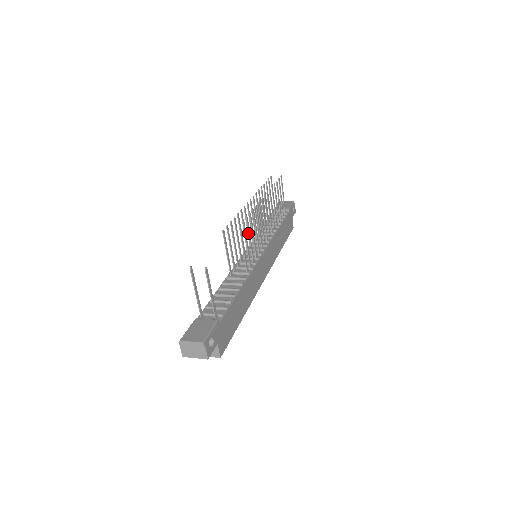
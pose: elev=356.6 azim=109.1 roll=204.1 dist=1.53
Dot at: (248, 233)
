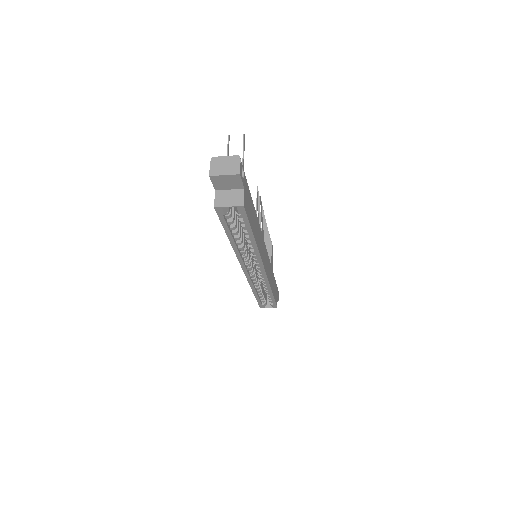
Dot at: (259, 210)
